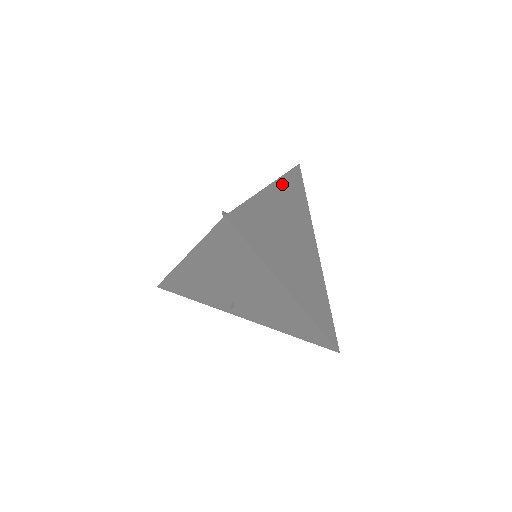
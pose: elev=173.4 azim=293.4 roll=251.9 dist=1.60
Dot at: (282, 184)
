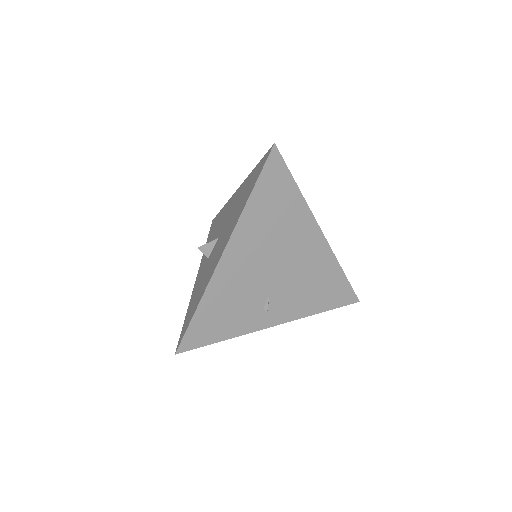
Dot at: occluded
